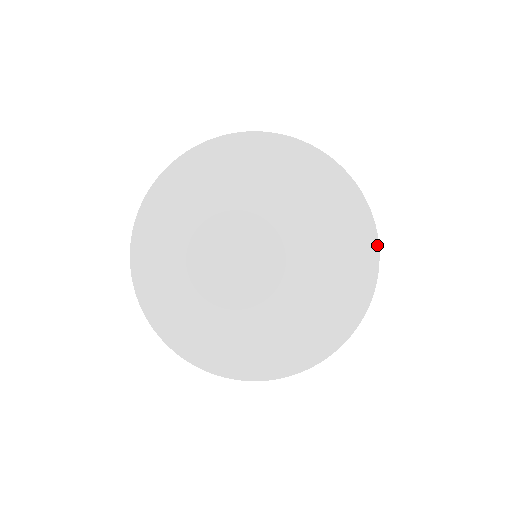
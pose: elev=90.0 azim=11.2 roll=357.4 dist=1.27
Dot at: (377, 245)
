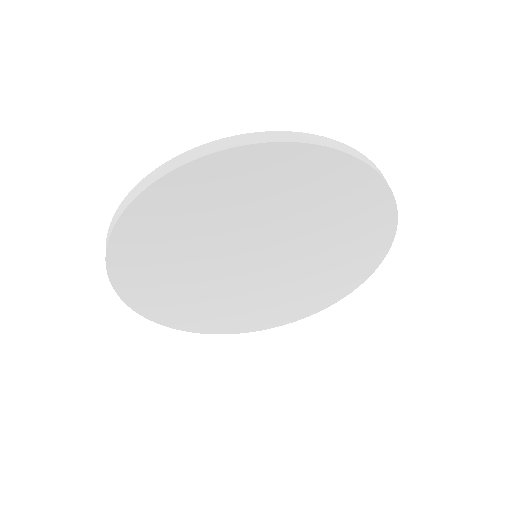
Dot at: (388, 190)
